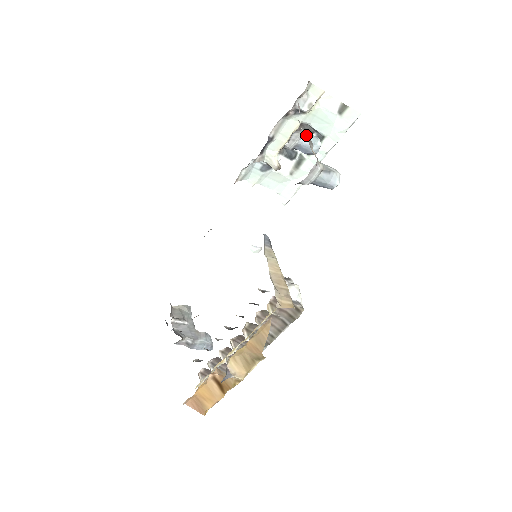
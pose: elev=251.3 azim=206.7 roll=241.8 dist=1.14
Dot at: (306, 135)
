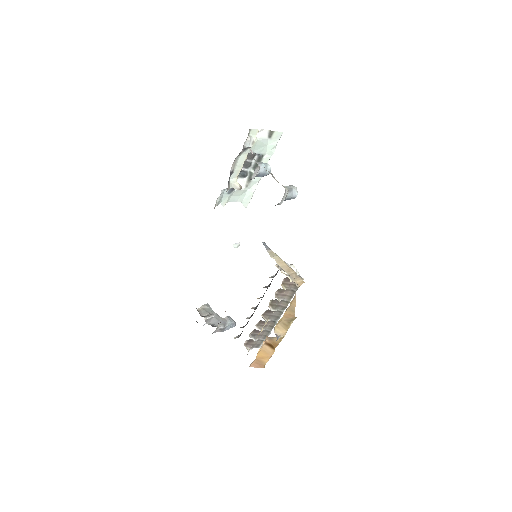
Dot at: (266, 170)
